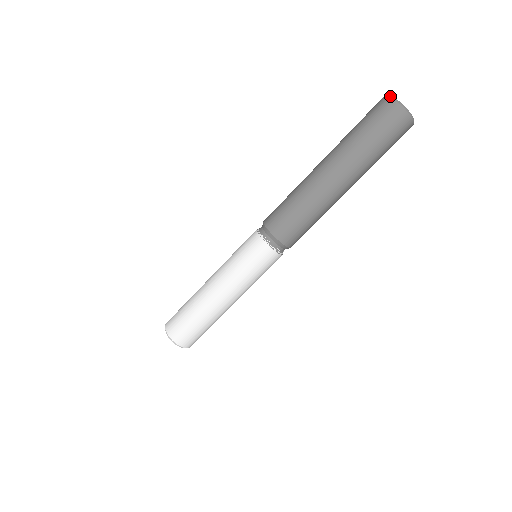
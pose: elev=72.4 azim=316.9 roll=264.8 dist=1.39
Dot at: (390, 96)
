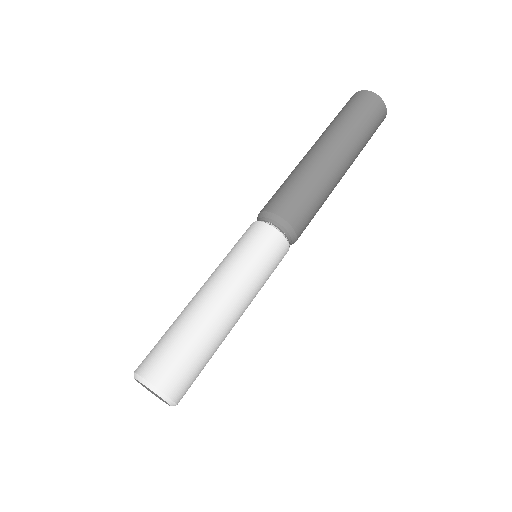
Dot at: occluded
